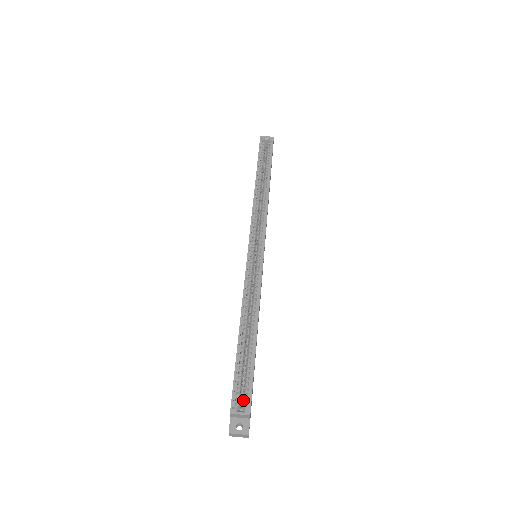
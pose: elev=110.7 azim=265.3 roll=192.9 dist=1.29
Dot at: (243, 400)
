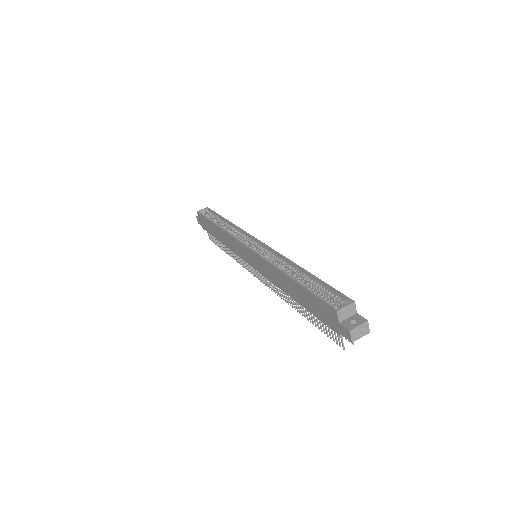
Dot at: (338, 304)
